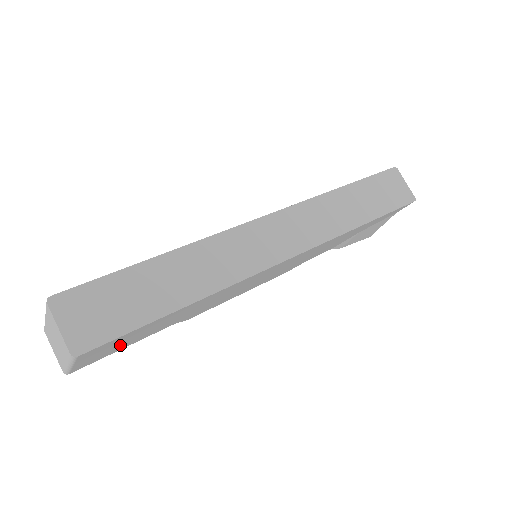
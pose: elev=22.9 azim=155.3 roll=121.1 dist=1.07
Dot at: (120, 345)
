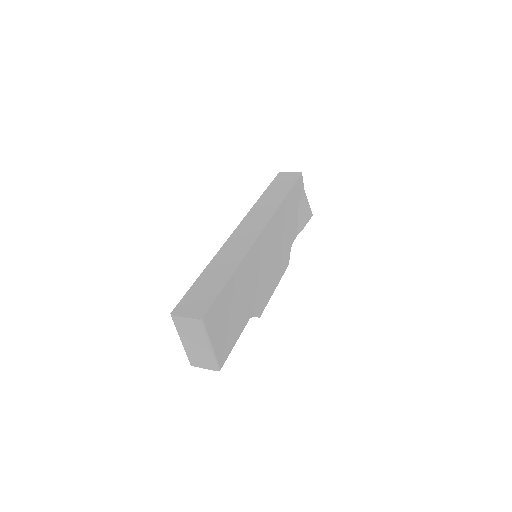
Dot at: (227, 329)
